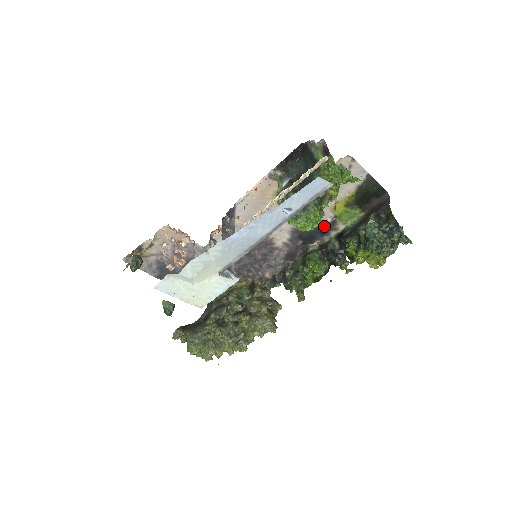
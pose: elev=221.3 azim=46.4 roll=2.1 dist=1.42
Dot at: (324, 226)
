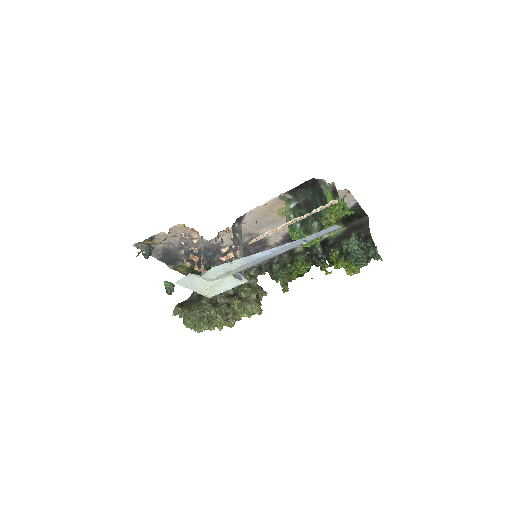
Dot at: occluded
